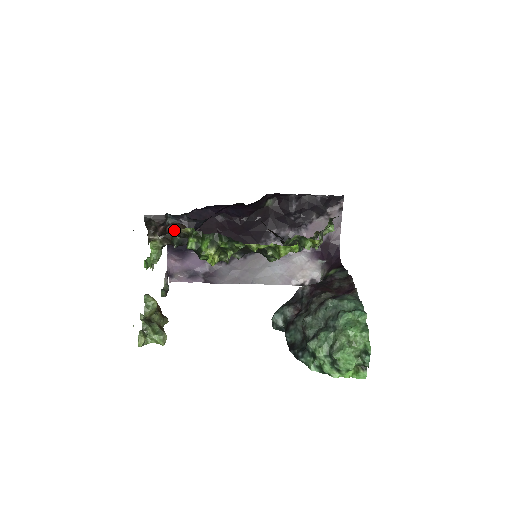
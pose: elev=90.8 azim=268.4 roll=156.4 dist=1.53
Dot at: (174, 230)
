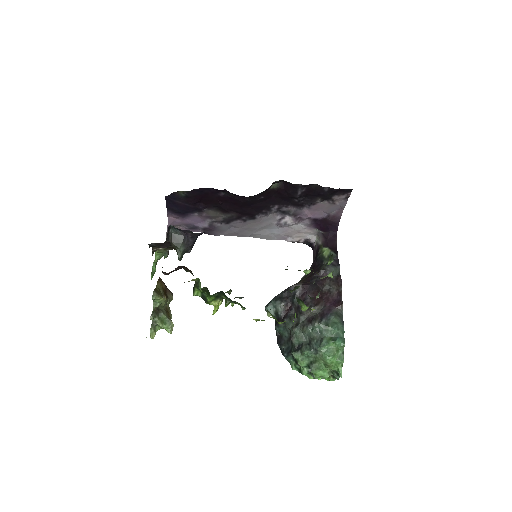
Dot at: (180, 268)
